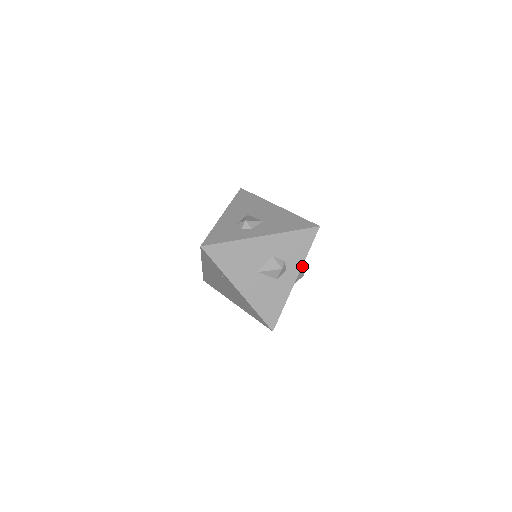
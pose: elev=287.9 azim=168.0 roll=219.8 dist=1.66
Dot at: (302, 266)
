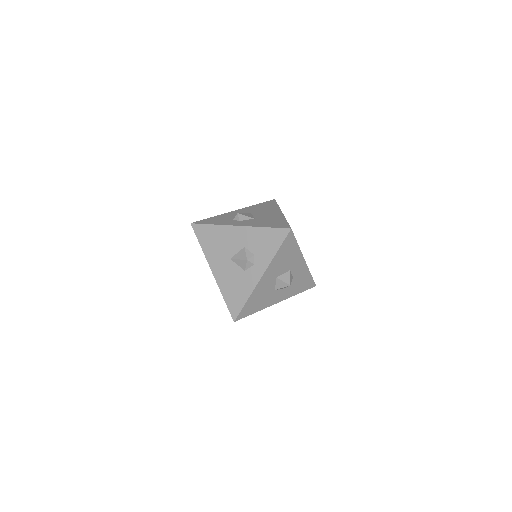
Dot at: (289, 274)
